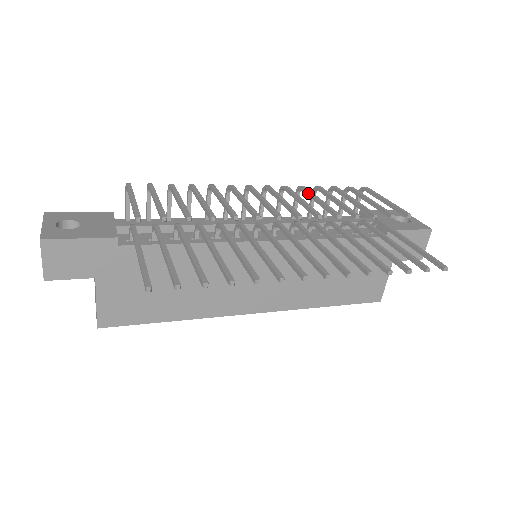
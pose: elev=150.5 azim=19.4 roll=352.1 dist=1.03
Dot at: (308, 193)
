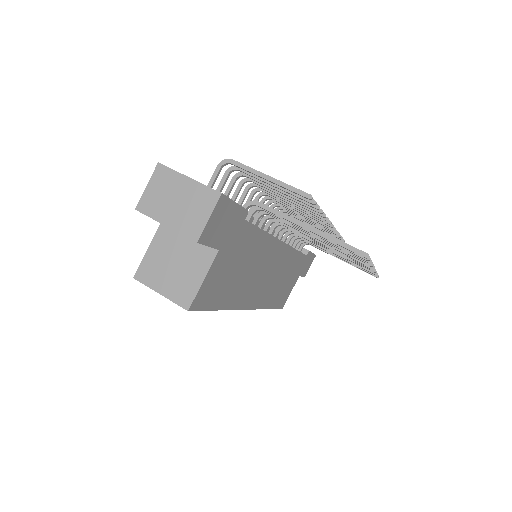
Dot at: occluded
